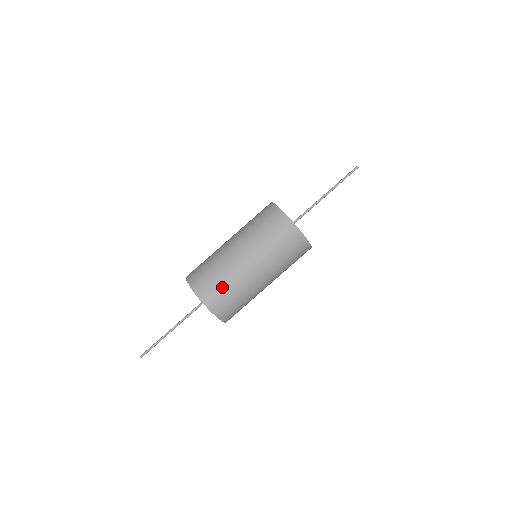
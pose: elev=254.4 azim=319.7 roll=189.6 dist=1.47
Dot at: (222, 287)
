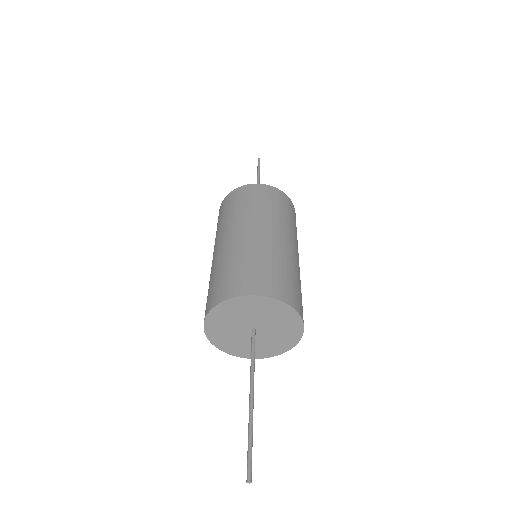
Dot at: (246, 267)
